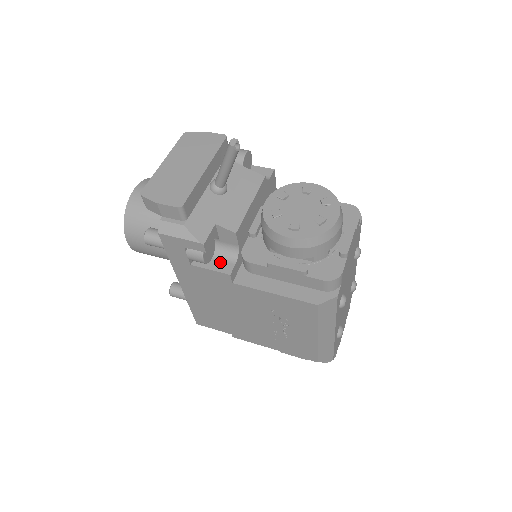
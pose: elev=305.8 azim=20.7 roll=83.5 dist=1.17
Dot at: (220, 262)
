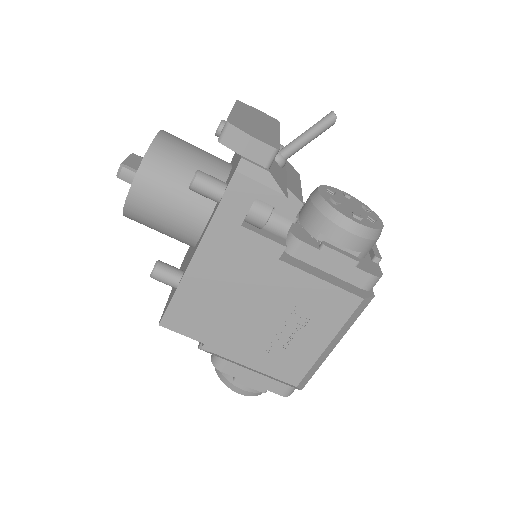
Dot at: (270, 233)
